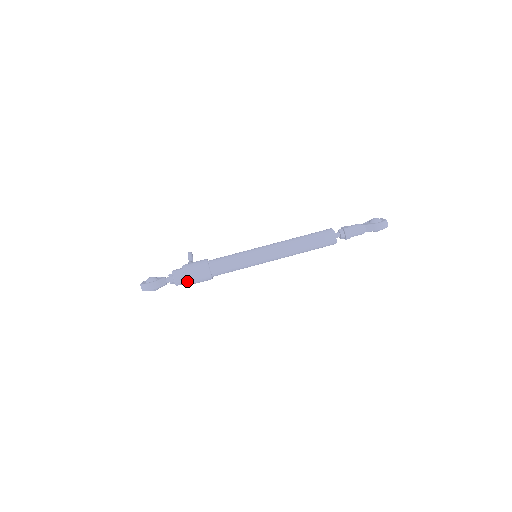
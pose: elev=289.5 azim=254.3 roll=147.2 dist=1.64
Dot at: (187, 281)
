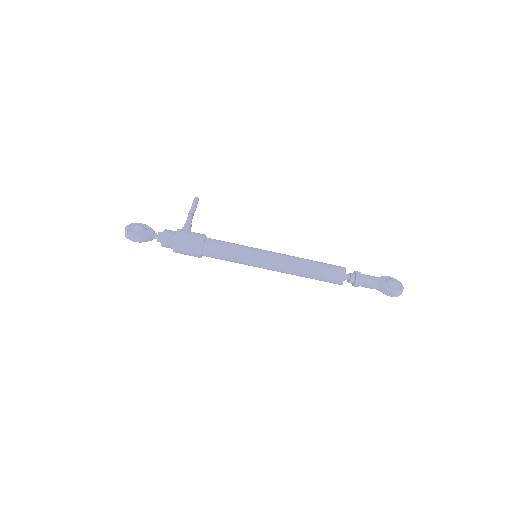
Dot at: (174, 250)
